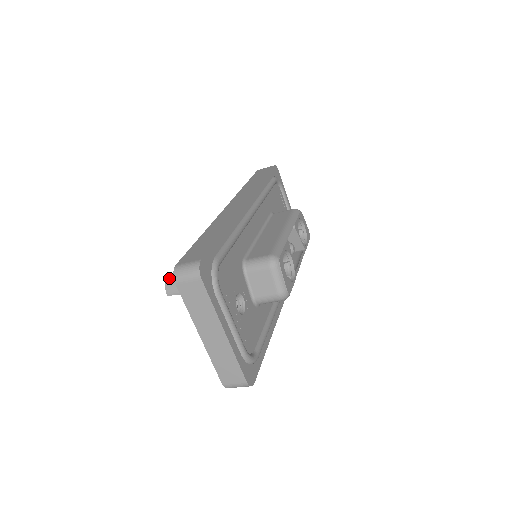
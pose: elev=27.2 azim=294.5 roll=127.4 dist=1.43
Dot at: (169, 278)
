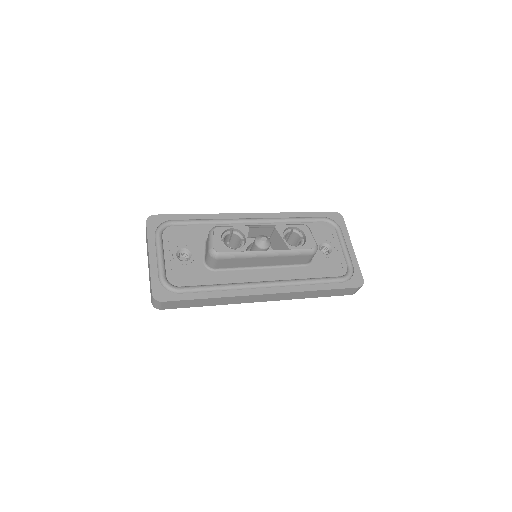
Dot at: occluded
